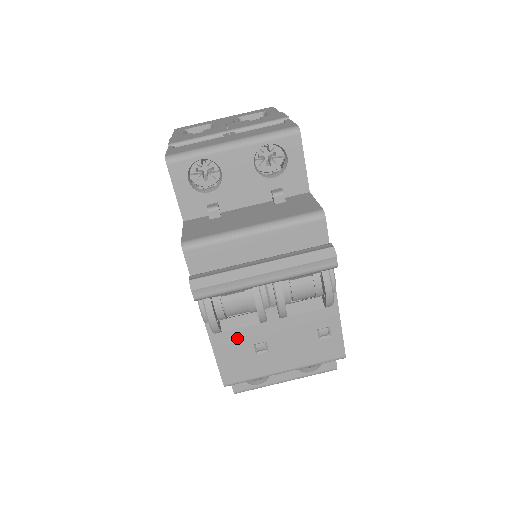
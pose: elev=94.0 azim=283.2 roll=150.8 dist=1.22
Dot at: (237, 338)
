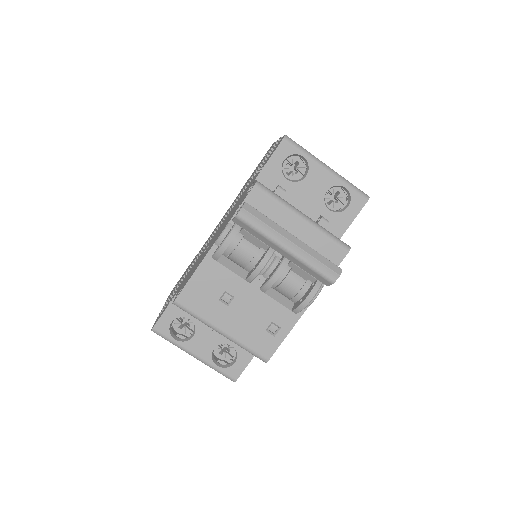
Dot at: (221, 275)
